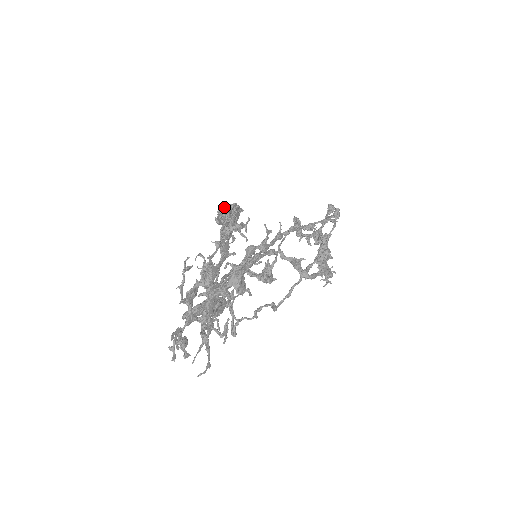
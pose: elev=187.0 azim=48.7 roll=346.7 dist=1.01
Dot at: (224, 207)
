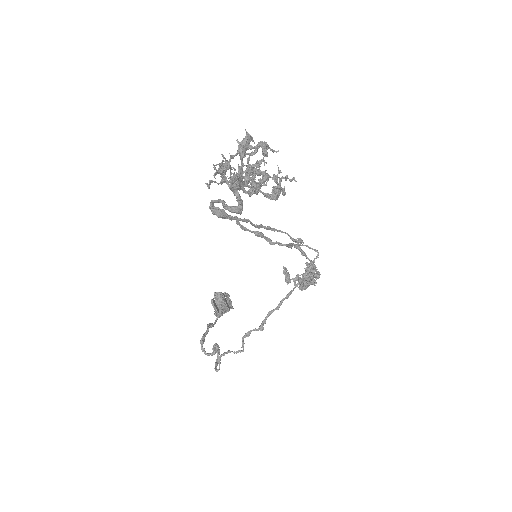
Dot at: (220, 292)
